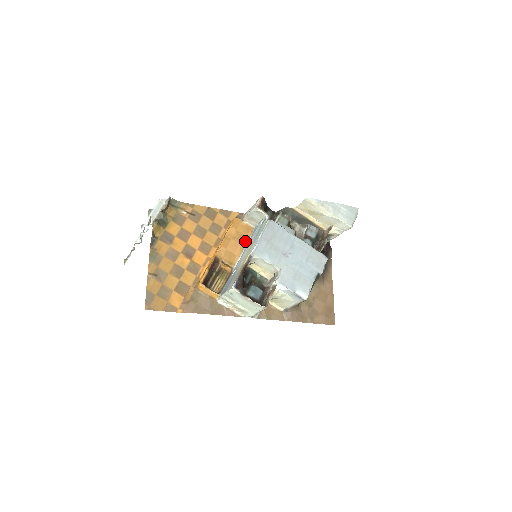
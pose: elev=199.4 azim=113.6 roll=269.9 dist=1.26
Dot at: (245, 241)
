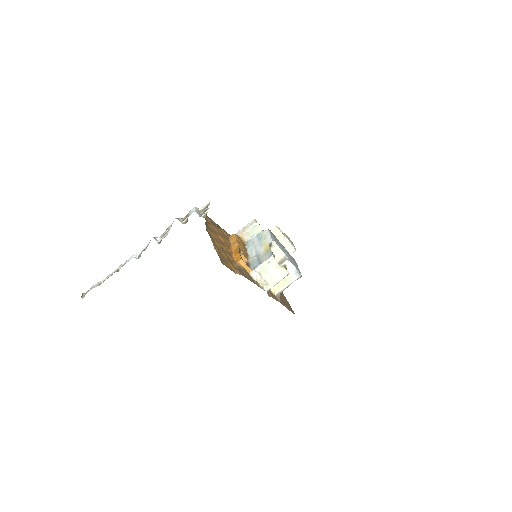
Dot at: (245, 248)
